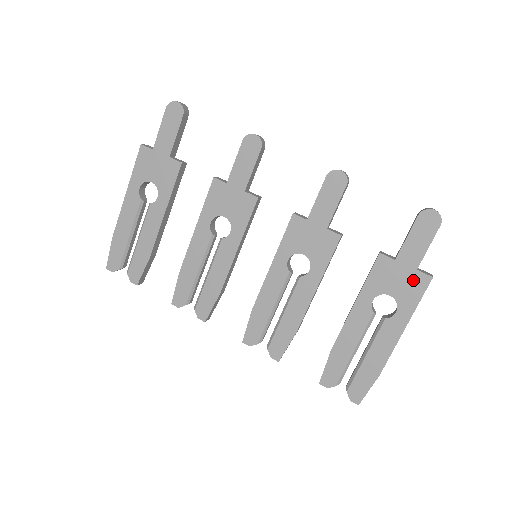
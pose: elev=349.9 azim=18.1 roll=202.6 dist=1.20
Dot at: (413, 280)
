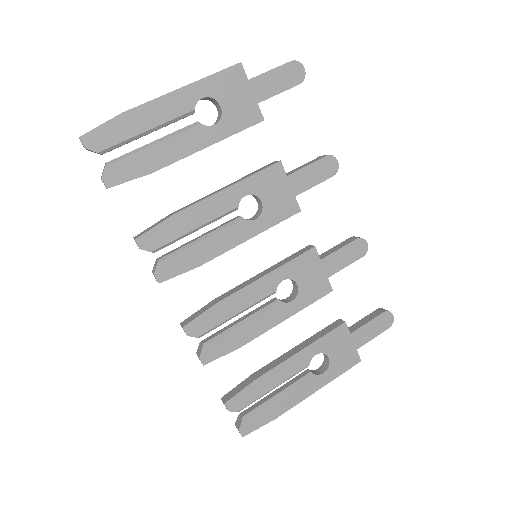
Dot at: (350, 356)
